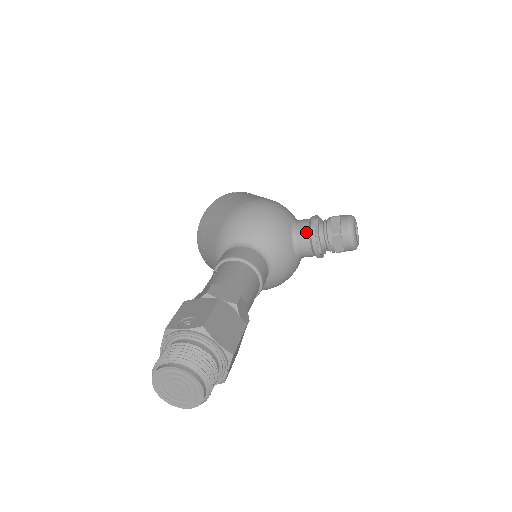
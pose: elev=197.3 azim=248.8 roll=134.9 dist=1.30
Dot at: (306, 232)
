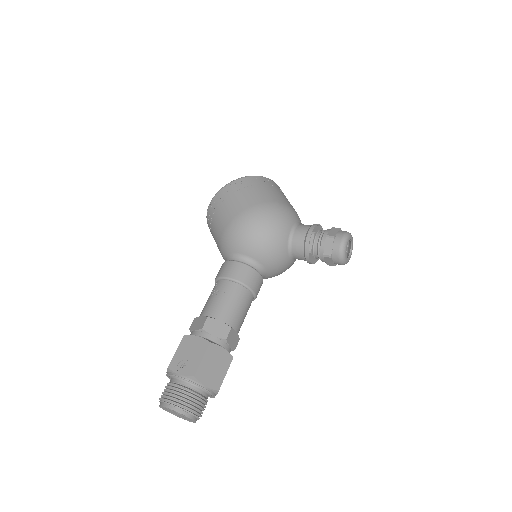
Dot at: (301, 246)
